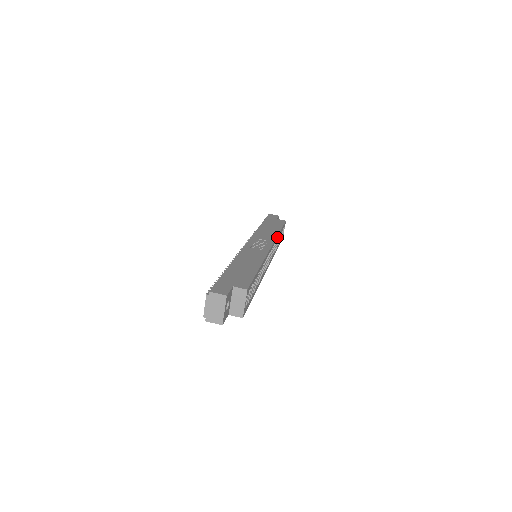
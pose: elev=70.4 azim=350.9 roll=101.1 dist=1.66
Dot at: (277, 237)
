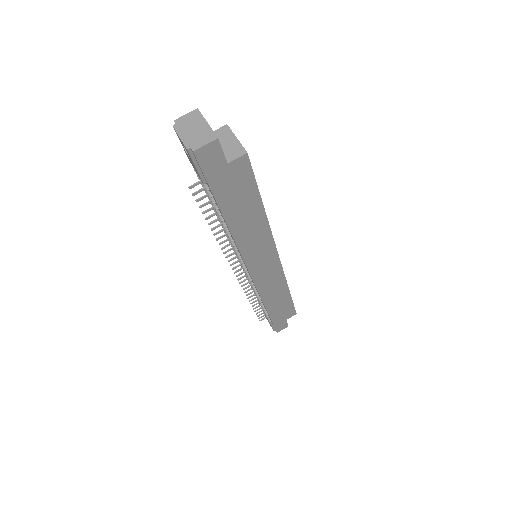
Dot at: occluded
